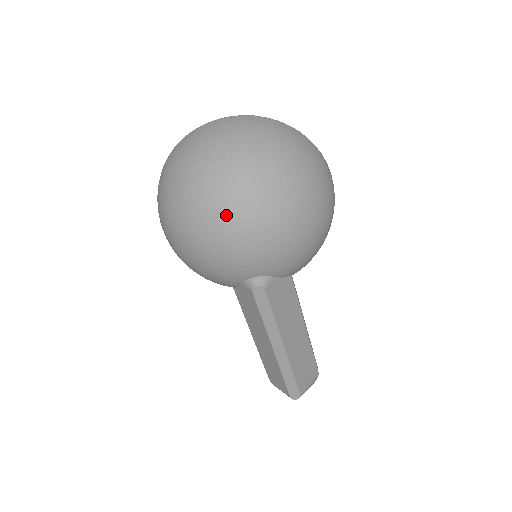
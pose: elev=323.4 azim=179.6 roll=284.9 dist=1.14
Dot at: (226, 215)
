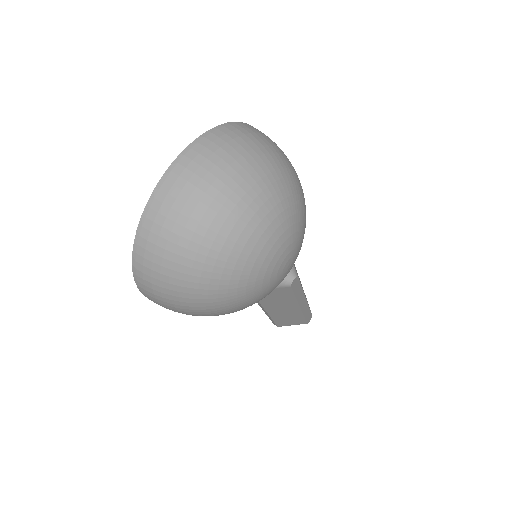
Dot at: (269, 252)
